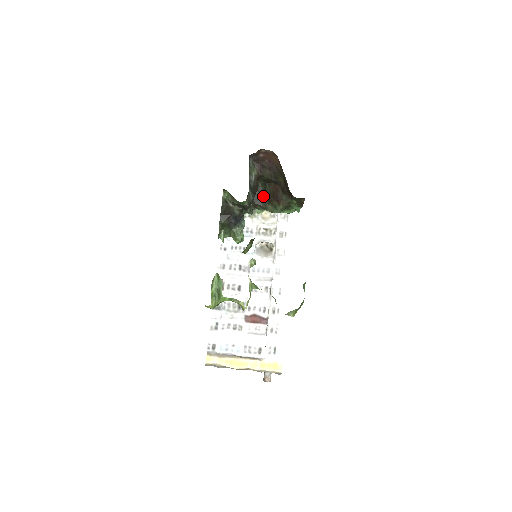
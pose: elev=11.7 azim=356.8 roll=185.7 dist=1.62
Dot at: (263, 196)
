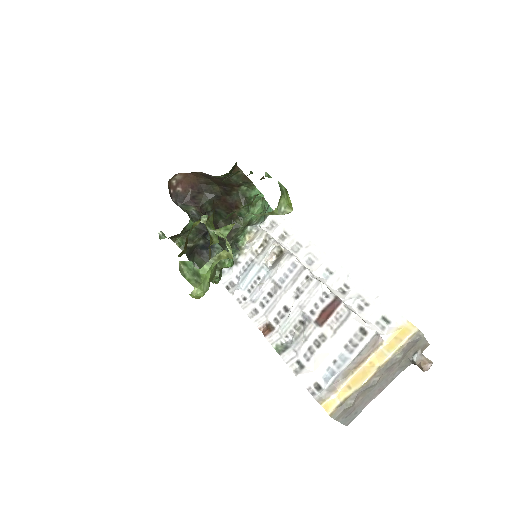
Dot at: (225, 222)
